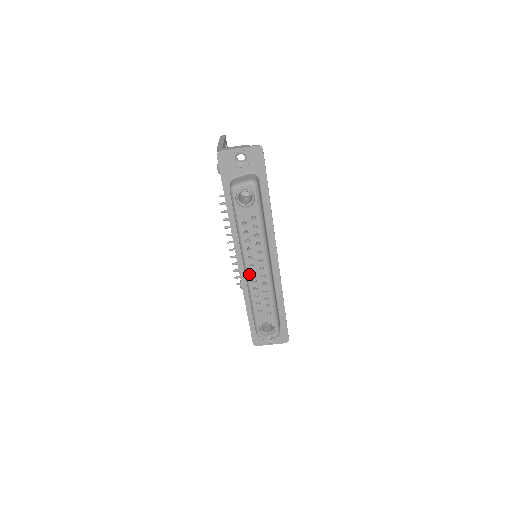
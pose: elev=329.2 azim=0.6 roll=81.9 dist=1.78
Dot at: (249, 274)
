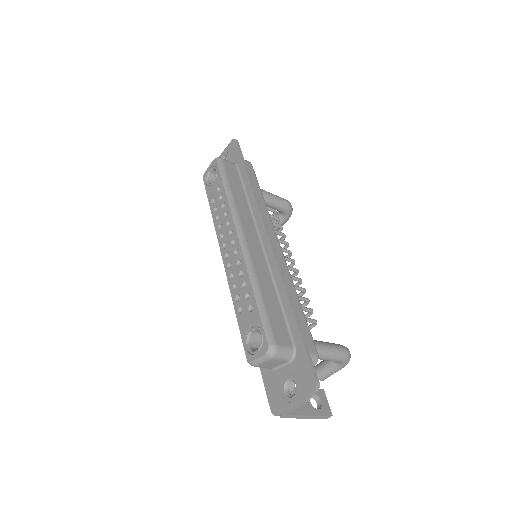
Dot at: (224, 258)
